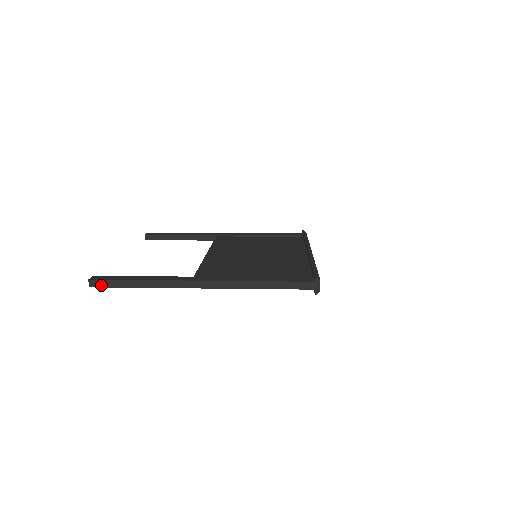
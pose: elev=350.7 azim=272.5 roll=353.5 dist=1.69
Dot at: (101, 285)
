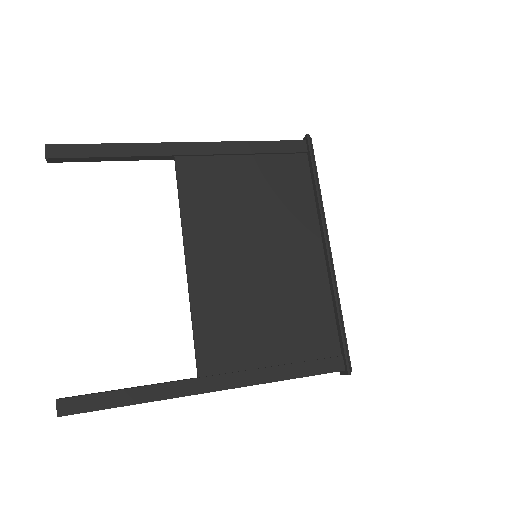
Dot at: (76, 413)
